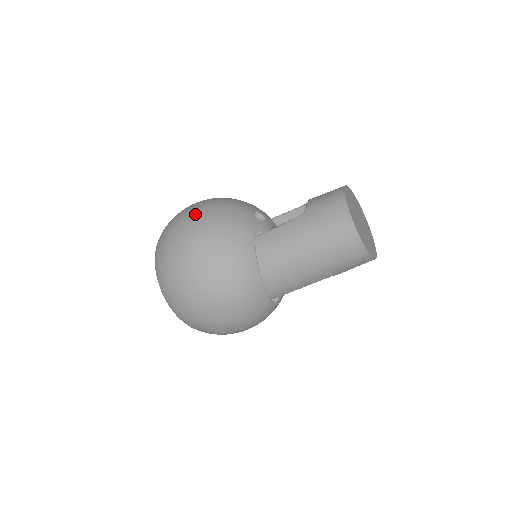
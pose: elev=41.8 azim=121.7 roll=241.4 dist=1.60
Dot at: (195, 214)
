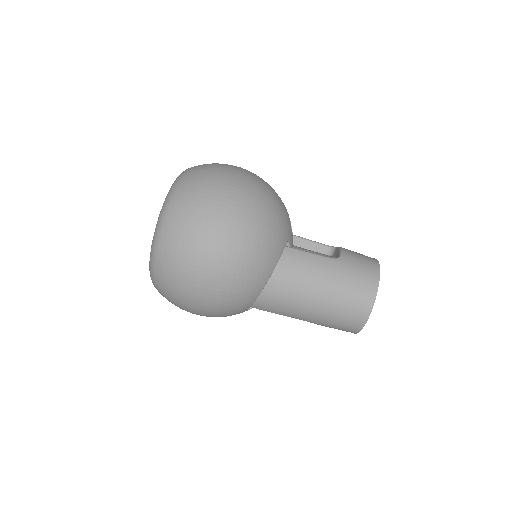
Dot at: (249, 183)
